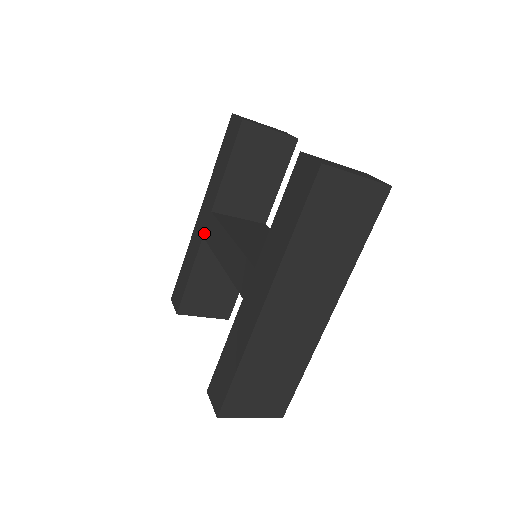
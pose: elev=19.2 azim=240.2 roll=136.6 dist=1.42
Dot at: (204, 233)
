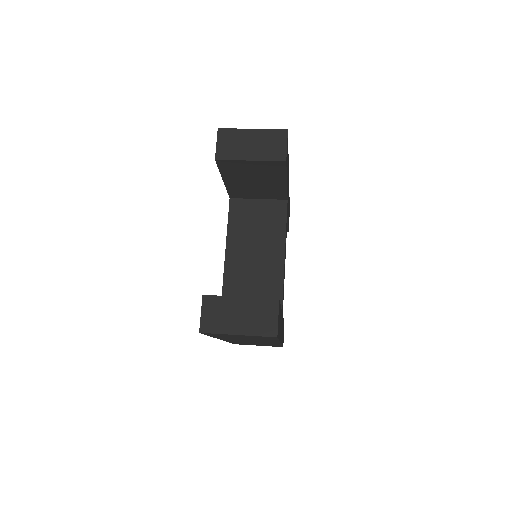
Dot at: occluded
